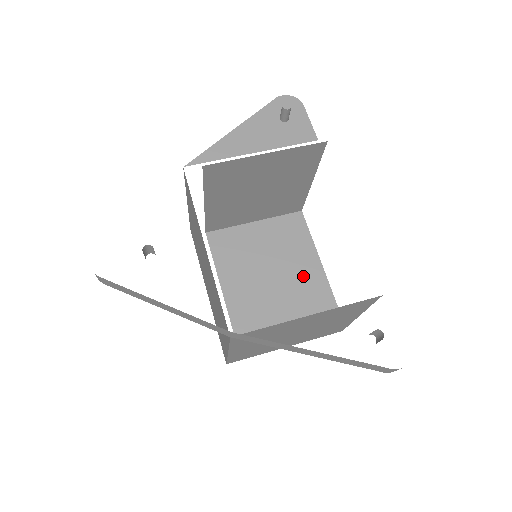
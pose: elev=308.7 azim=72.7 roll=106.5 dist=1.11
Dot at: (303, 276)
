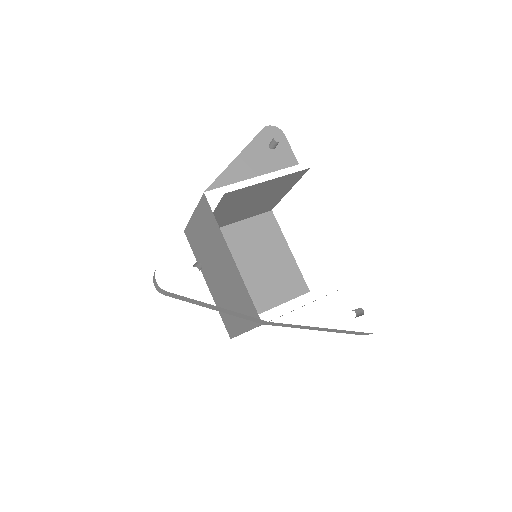
Dot at: (280, 264)
